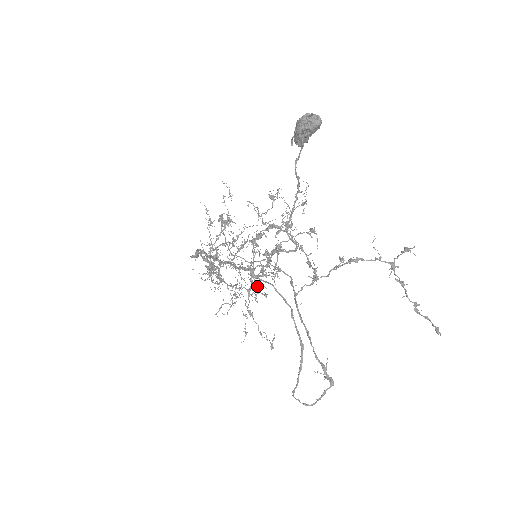
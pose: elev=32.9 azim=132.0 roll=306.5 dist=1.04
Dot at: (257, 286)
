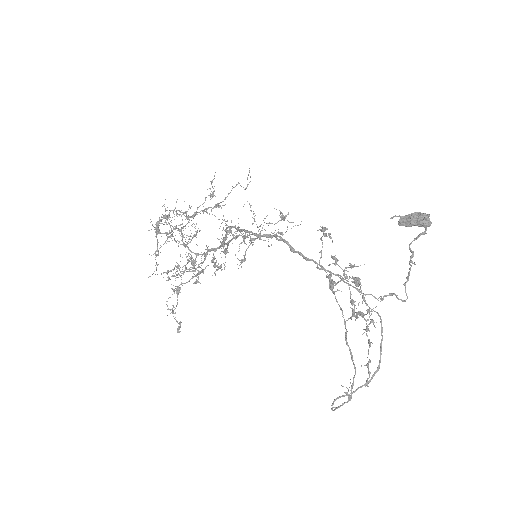
Dot at: occluded
